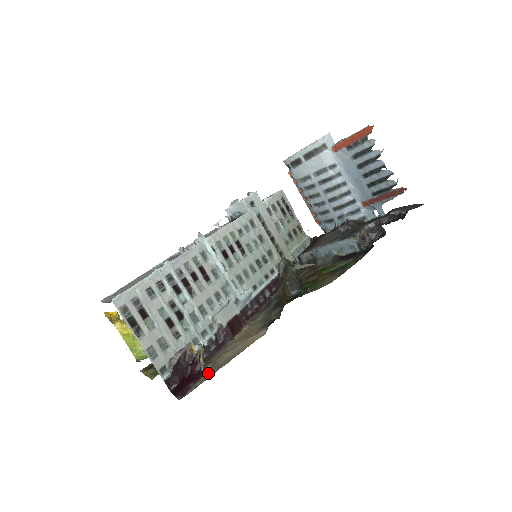
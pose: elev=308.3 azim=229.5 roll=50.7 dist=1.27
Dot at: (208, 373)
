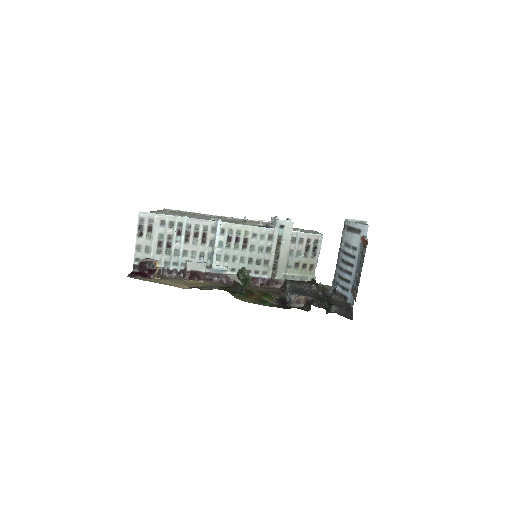
Dot at: (150, 279)
